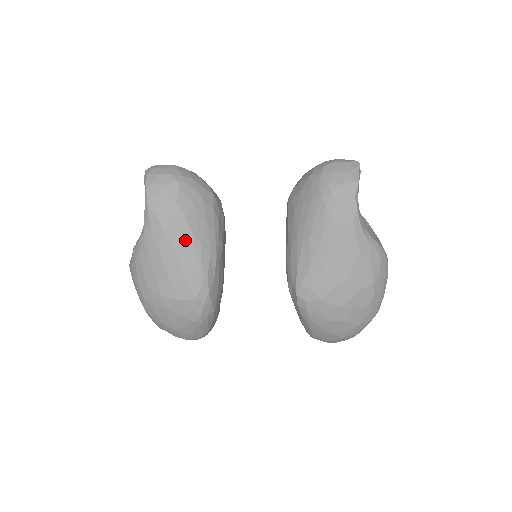
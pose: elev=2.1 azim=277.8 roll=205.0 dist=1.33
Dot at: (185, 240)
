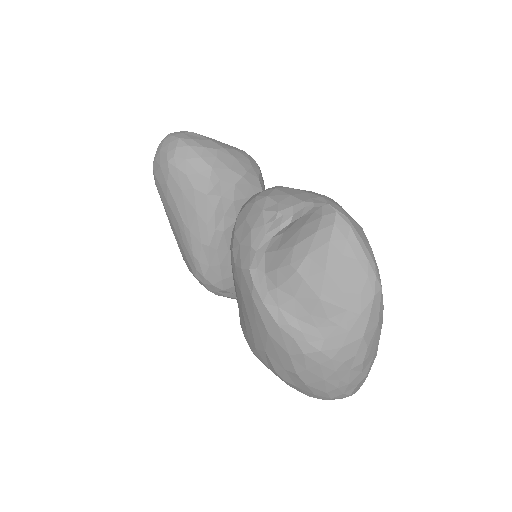
Dot at: (178, 224)
